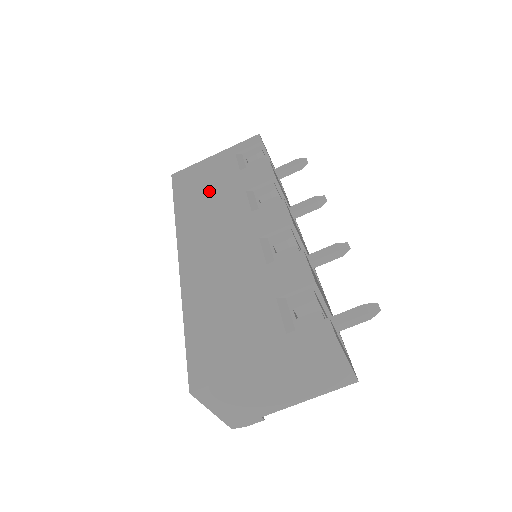
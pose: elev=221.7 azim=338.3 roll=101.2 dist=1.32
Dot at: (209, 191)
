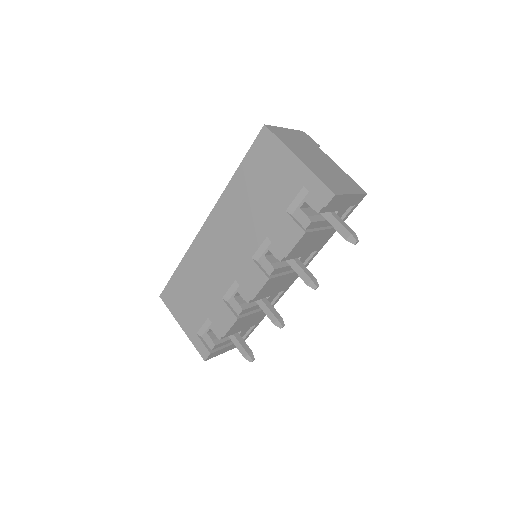
Dot at: (258, 196)
